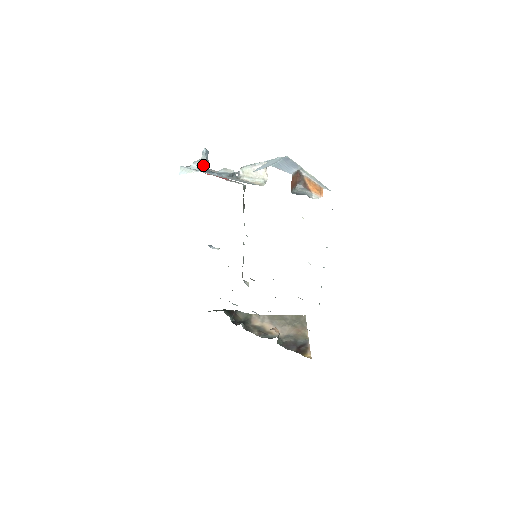
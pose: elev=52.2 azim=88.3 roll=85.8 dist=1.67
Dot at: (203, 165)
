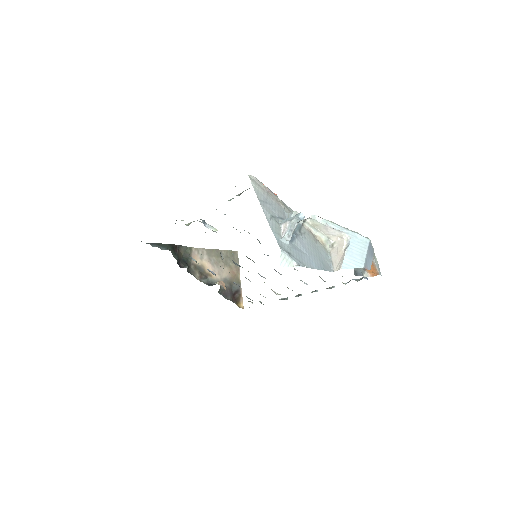
Dot at: occluded
